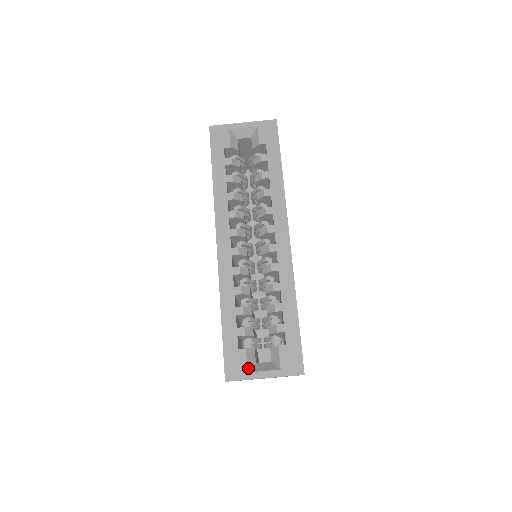
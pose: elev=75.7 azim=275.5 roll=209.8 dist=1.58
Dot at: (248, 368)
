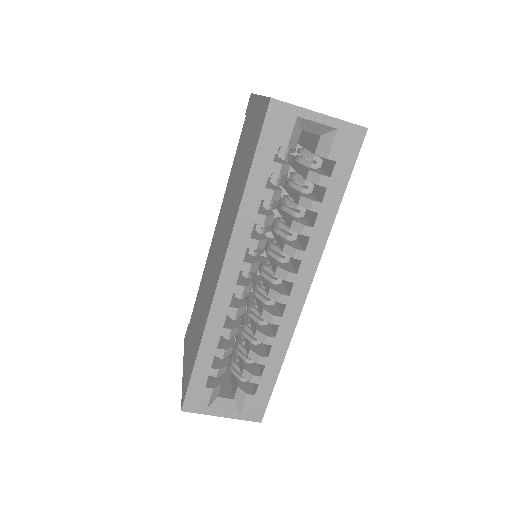
Dot at: (209, 405)
